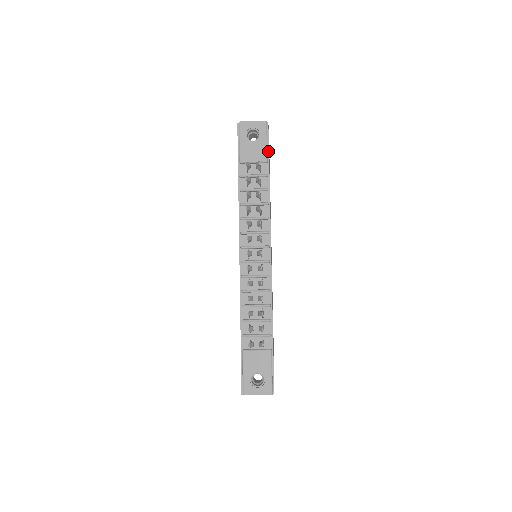
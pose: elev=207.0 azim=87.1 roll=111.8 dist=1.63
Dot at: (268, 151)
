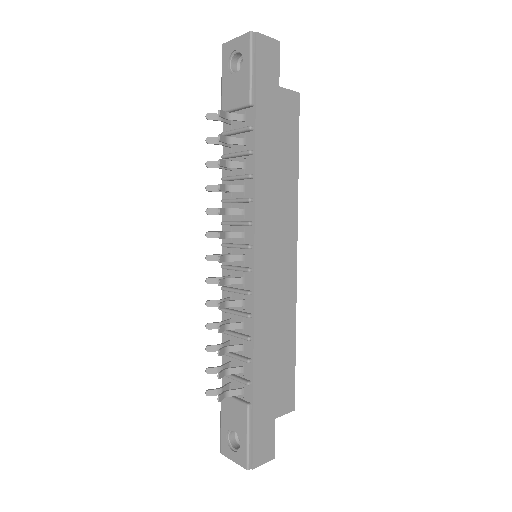
Dot at: (255, 85)
